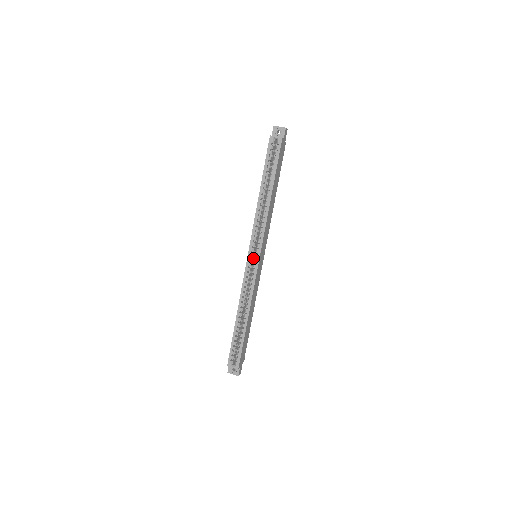
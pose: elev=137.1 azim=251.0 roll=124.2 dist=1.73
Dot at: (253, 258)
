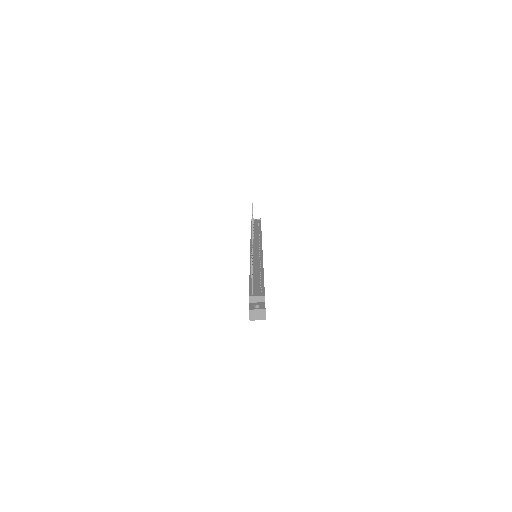
Dot at: occluded
